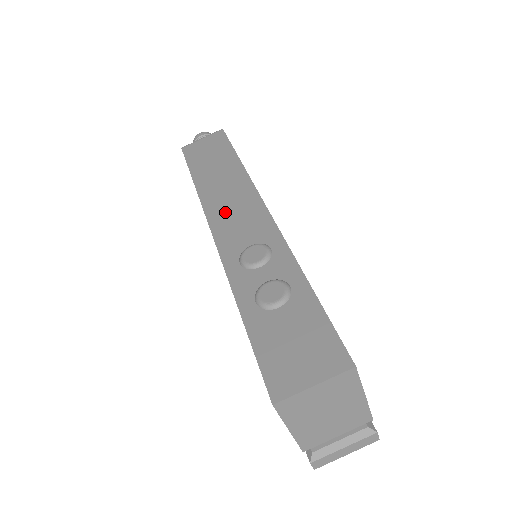
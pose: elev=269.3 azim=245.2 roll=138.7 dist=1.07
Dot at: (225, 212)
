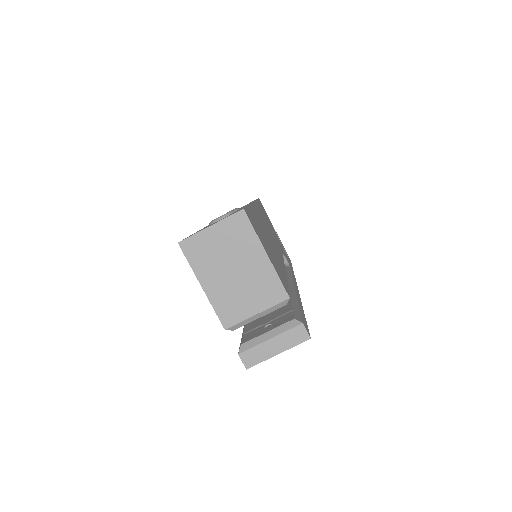
Dot at: occluded
